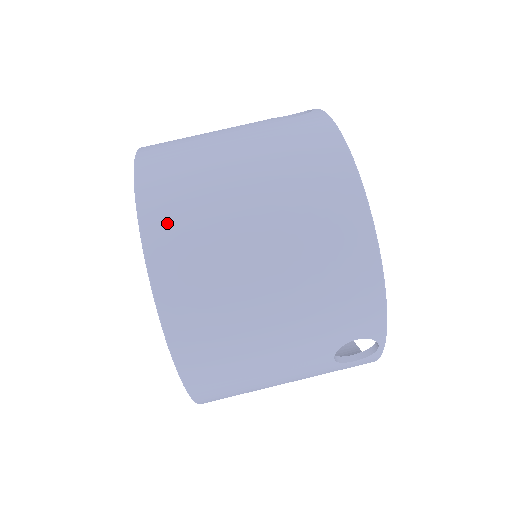
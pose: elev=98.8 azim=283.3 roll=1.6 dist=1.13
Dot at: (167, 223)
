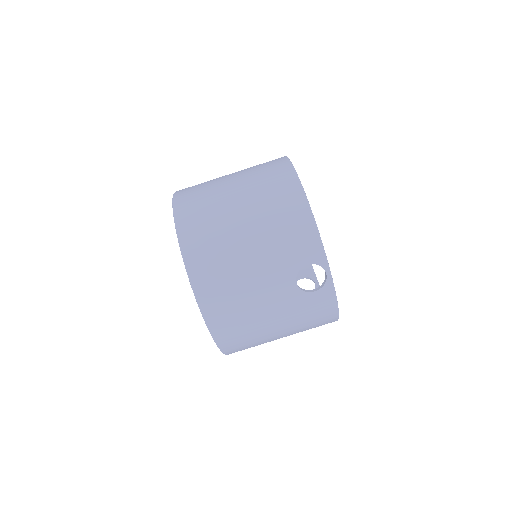
Dot at: (188, 205)
